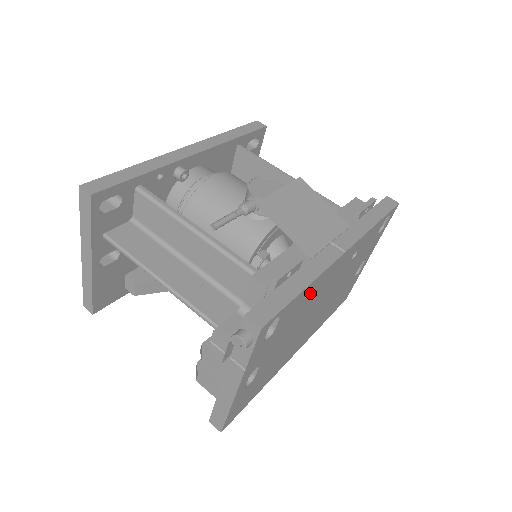
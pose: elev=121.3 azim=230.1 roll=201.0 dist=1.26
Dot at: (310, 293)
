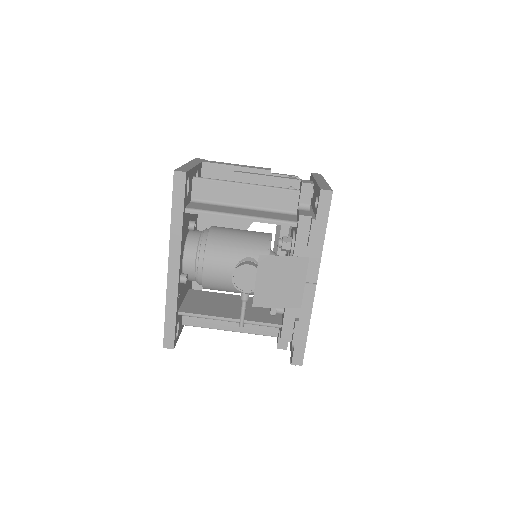
Dot at: occluded
